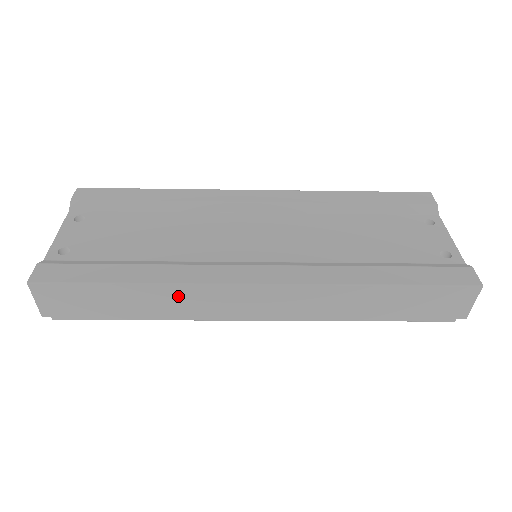
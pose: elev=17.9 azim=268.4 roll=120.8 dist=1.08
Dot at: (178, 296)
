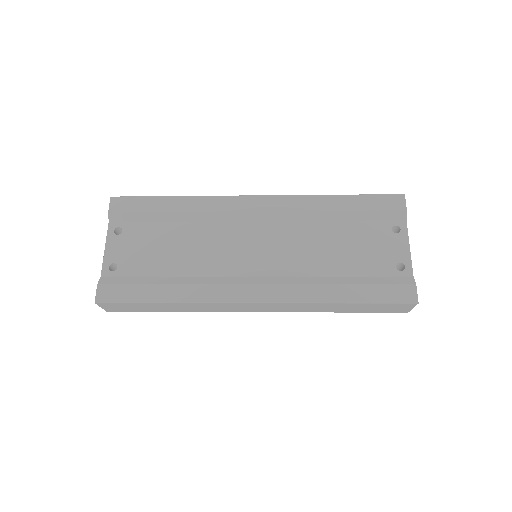
Dot at: (199, 306)
